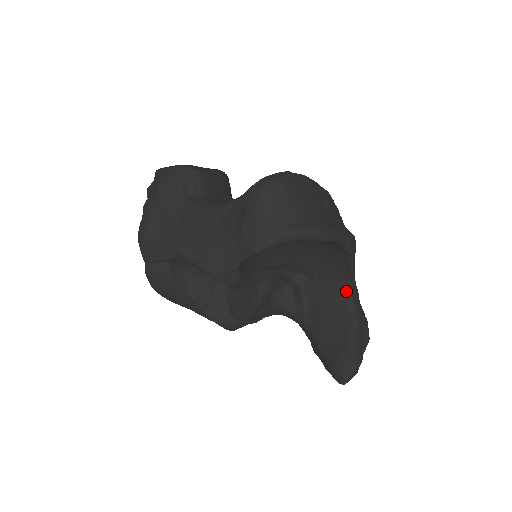
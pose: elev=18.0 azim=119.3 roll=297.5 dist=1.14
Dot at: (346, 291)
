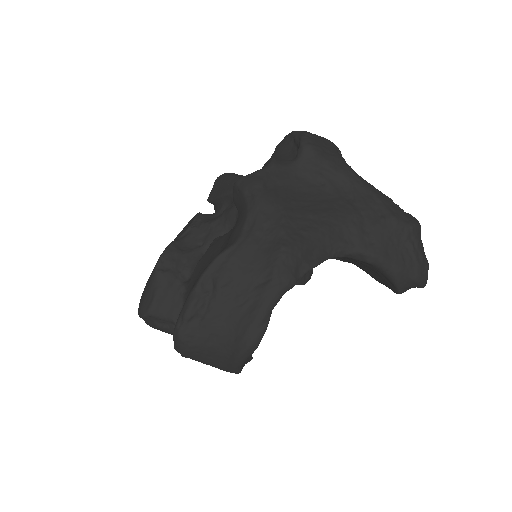
Dot at: occluded
